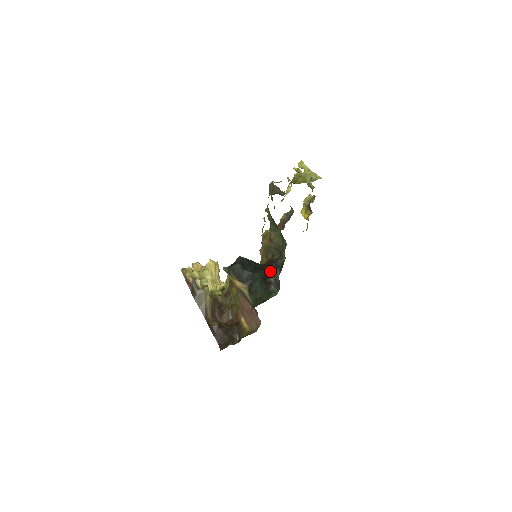
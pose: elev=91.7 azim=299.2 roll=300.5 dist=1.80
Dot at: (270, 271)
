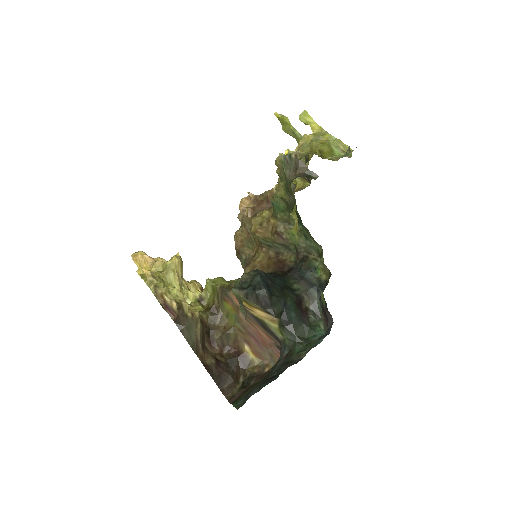
Dot at: (302, 291)
